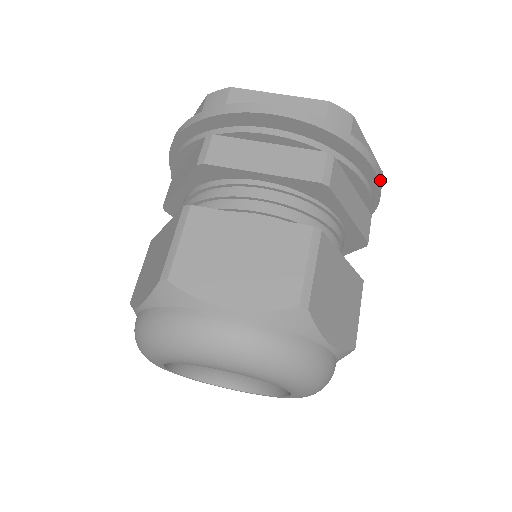
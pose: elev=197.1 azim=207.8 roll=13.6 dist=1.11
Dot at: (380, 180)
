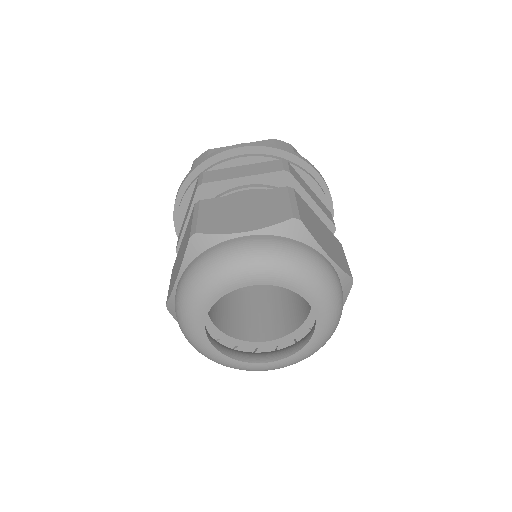
Dot at: occluded
